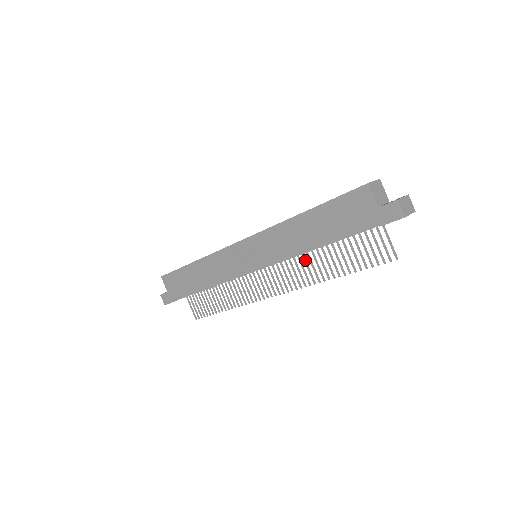
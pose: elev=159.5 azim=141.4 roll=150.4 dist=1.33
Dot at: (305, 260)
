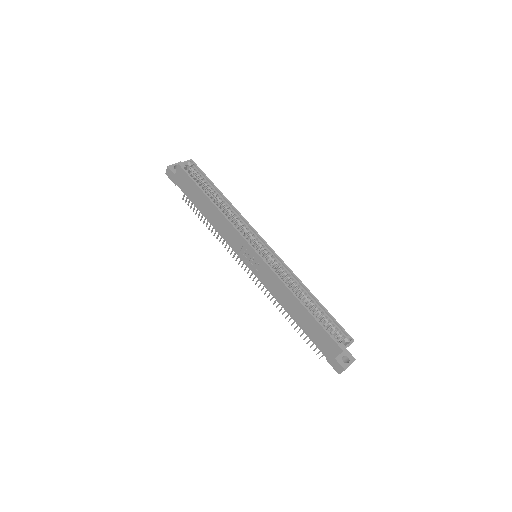
Dot at: occluded
